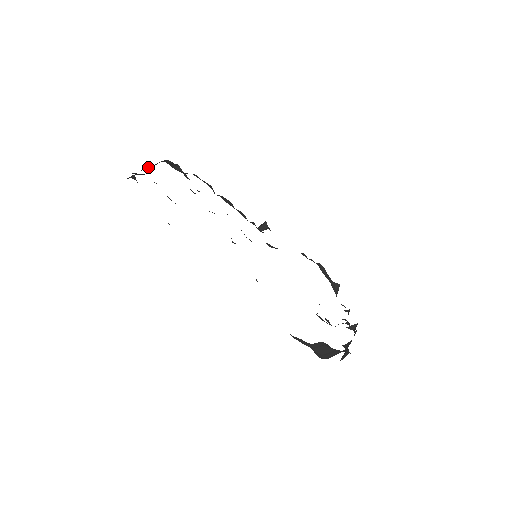
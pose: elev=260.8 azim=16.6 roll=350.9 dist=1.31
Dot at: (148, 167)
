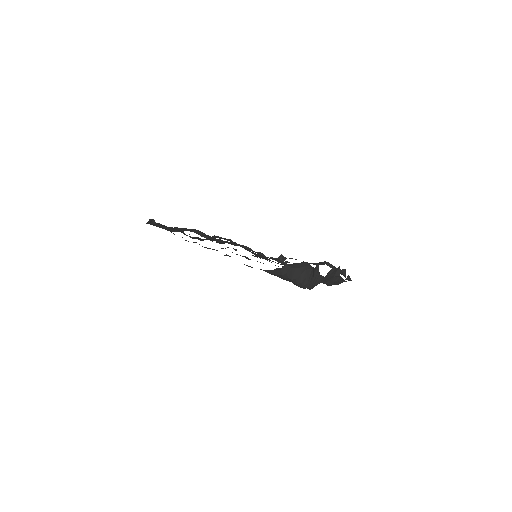
Dot at: occluded
